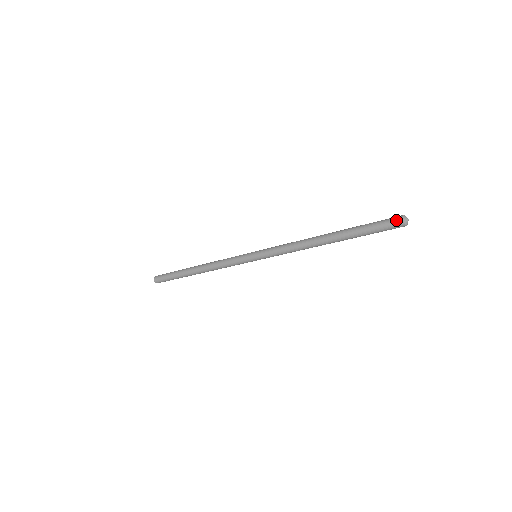
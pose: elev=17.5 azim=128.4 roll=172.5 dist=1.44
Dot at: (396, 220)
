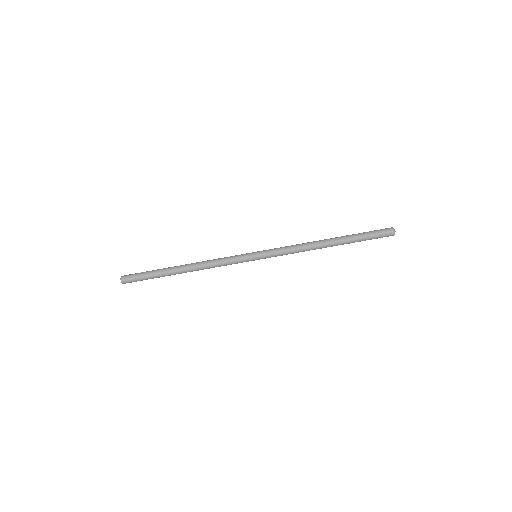
Dot at: (388, 229)
